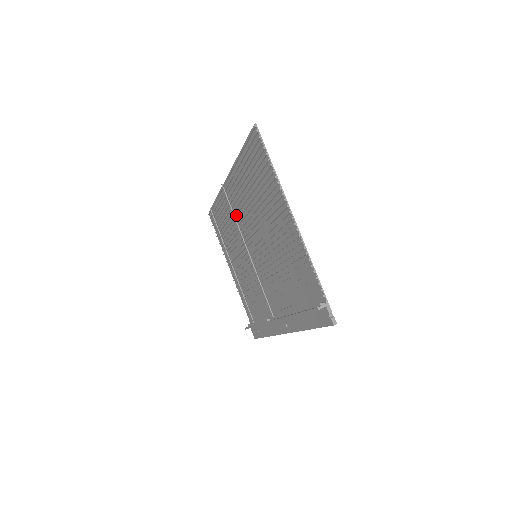
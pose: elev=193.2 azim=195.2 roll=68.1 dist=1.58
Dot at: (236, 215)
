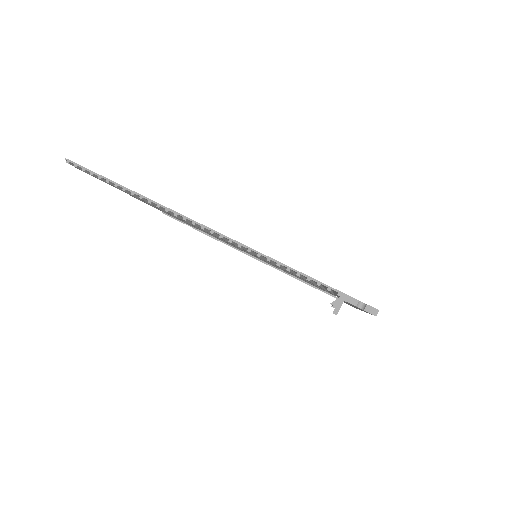
Dot at: occluded
